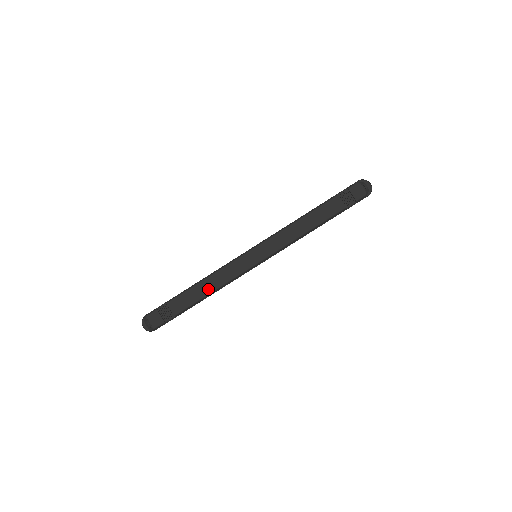
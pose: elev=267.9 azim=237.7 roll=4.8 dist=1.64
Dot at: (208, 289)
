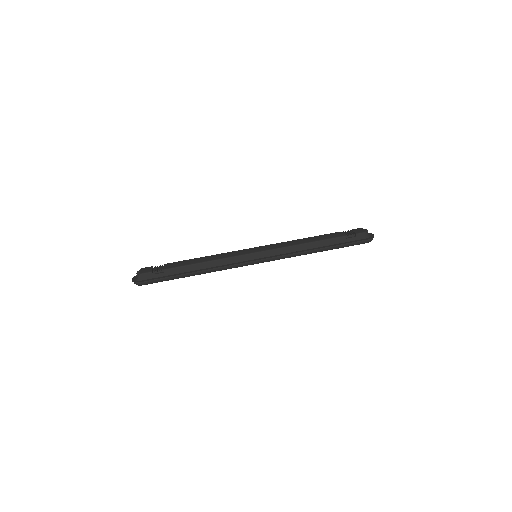
Dot at: (203, 260)
